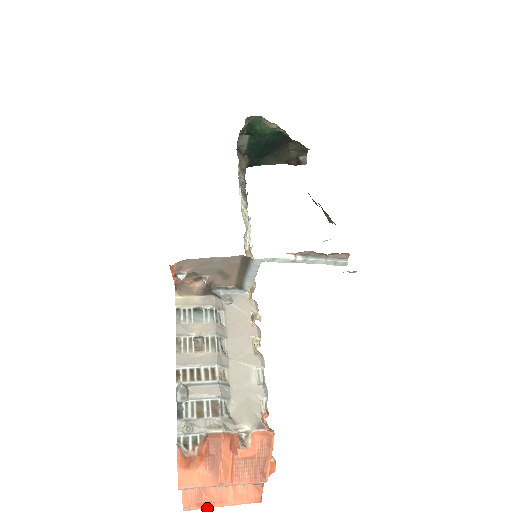
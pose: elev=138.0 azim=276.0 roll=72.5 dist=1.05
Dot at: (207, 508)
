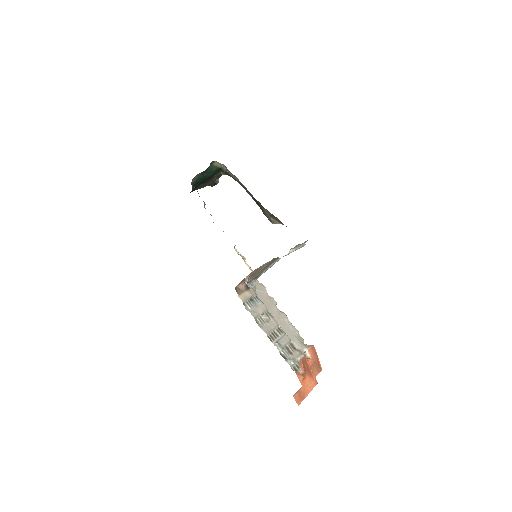
Dot at: occluded
